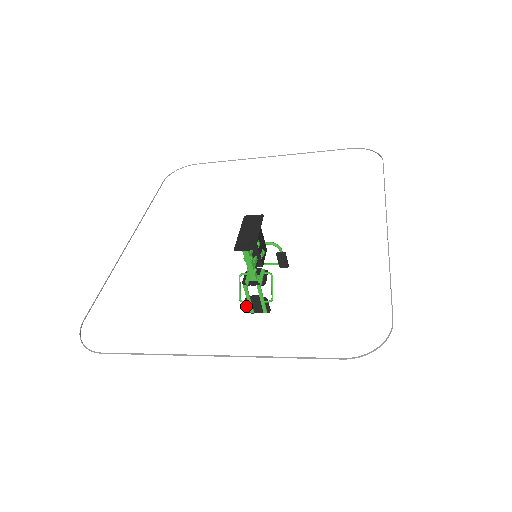
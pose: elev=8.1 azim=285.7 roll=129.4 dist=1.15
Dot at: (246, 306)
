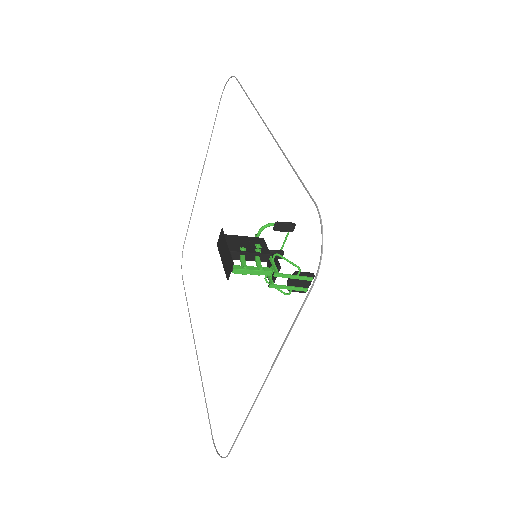
Dot at: occluded
